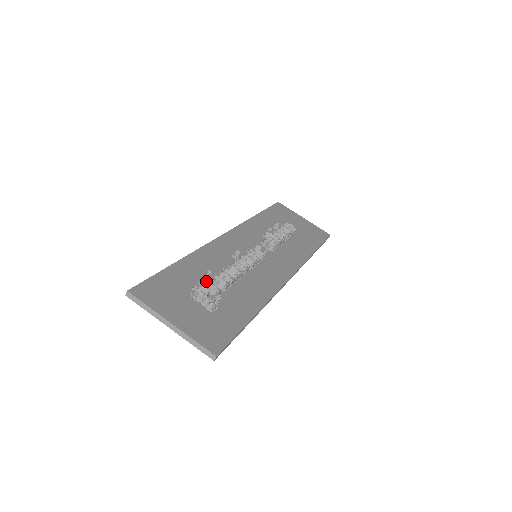
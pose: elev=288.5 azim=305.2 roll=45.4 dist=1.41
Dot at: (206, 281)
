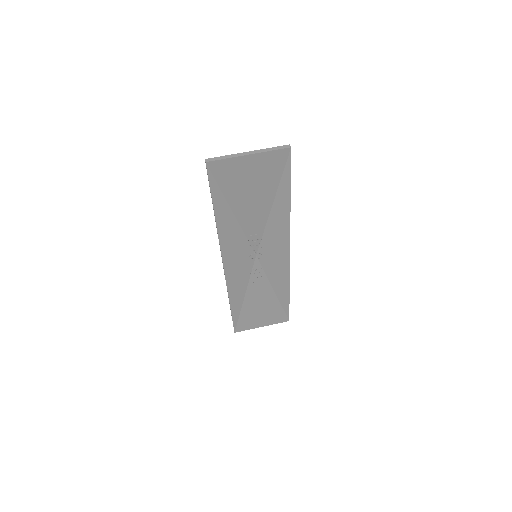
Dot at: occluded
